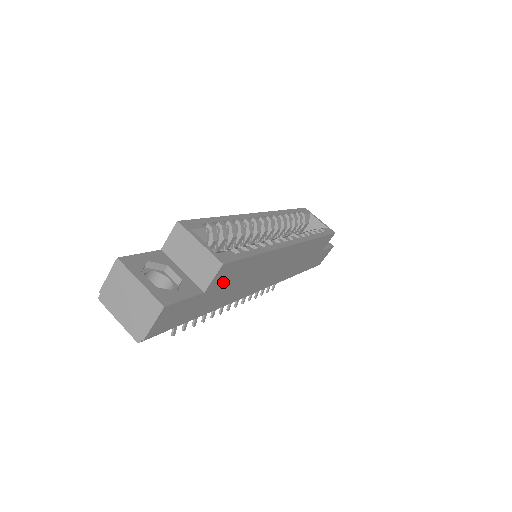
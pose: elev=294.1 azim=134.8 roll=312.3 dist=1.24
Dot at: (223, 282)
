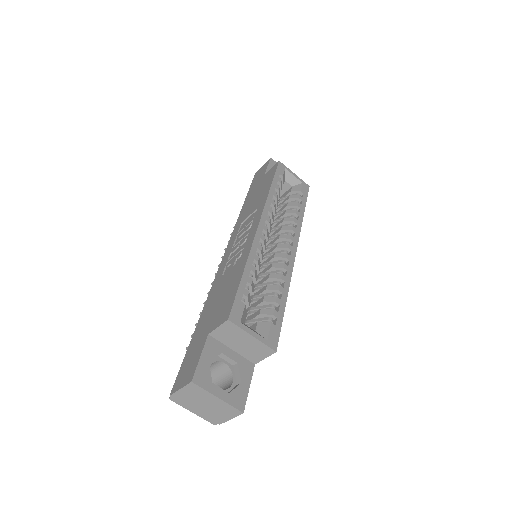
Dot at: occluded
